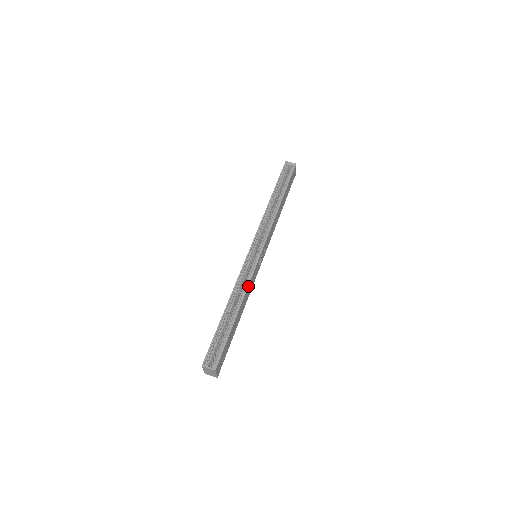
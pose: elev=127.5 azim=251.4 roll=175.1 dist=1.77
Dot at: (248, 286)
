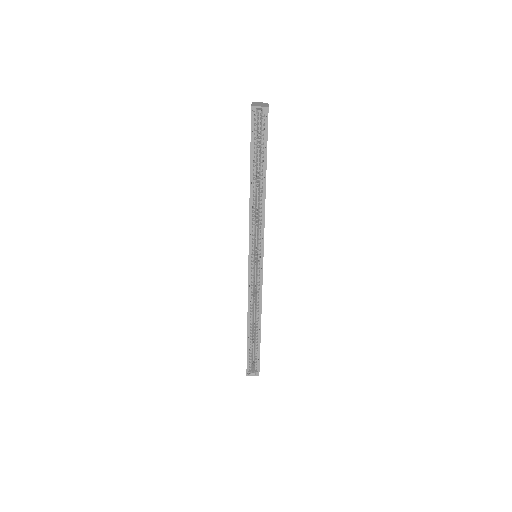
Dot at: (261, 301)
